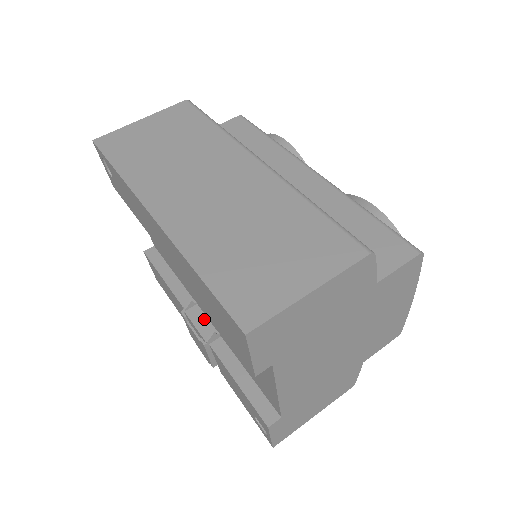
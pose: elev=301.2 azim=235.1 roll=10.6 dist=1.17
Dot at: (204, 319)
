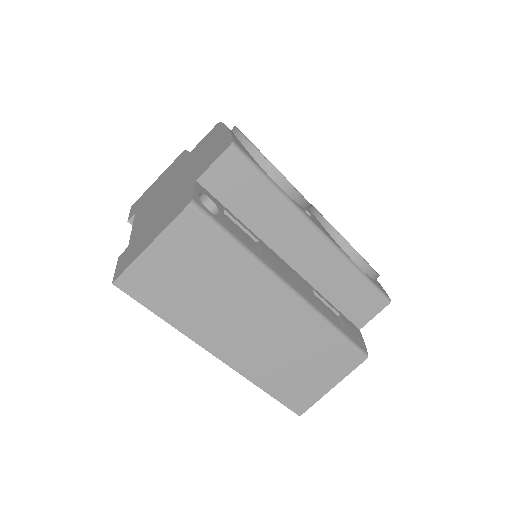
Dot at: occluded
